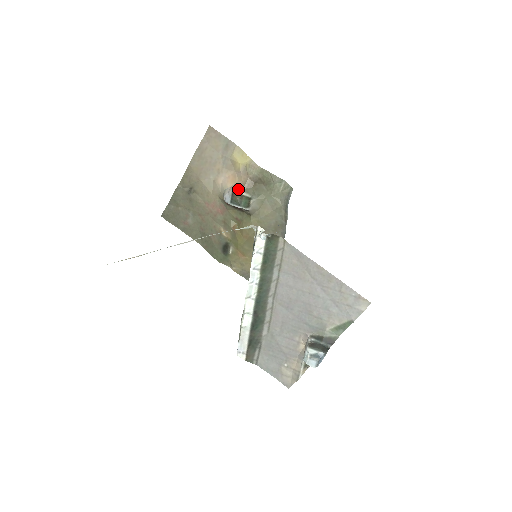
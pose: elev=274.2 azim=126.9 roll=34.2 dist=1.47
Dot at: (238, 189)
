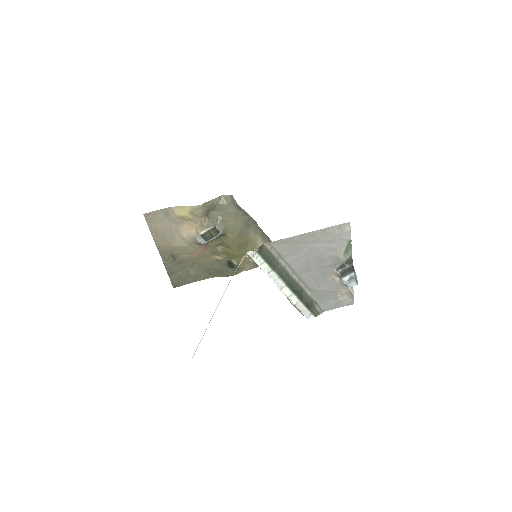
Dot at: (202, 230)
